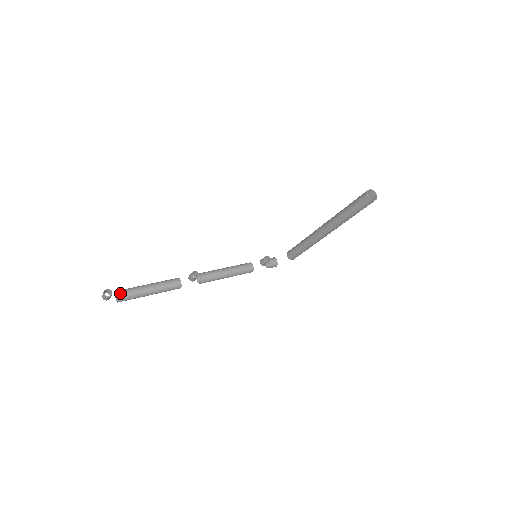
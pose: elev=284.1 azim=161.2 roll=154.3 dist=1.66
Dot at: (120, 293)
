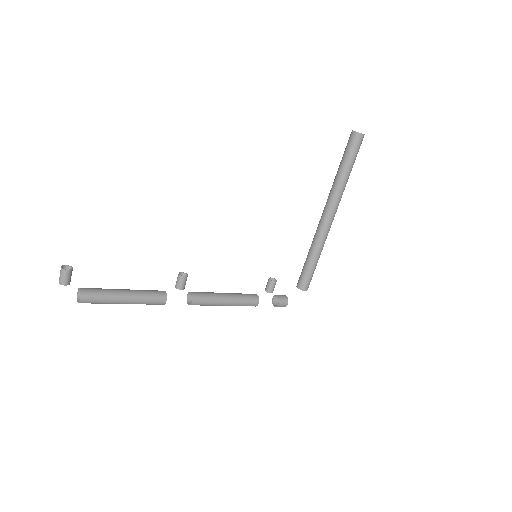
Dot at: (84, 288)
